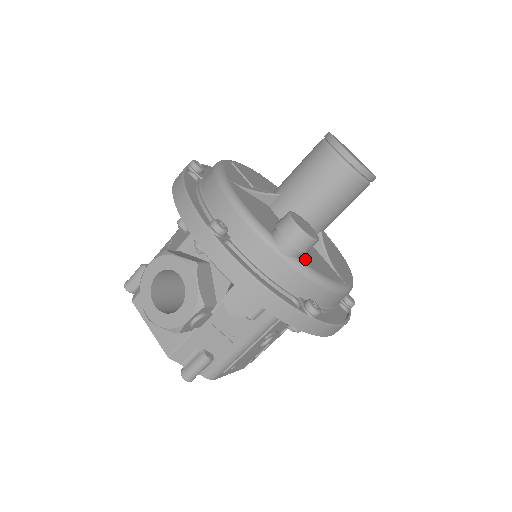
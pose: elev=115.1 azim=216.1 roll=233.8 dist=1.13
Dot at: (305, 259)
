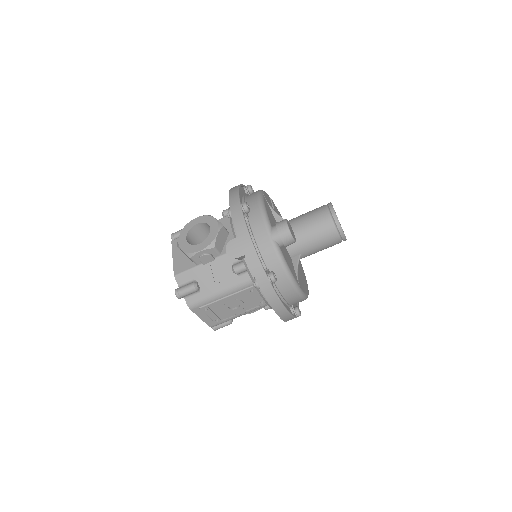
Dot at: (283, 251)
